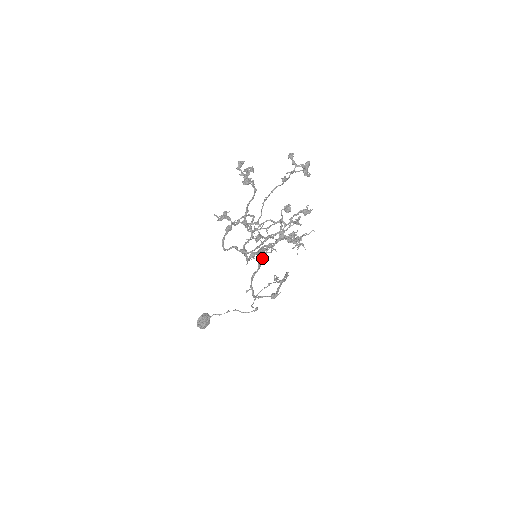
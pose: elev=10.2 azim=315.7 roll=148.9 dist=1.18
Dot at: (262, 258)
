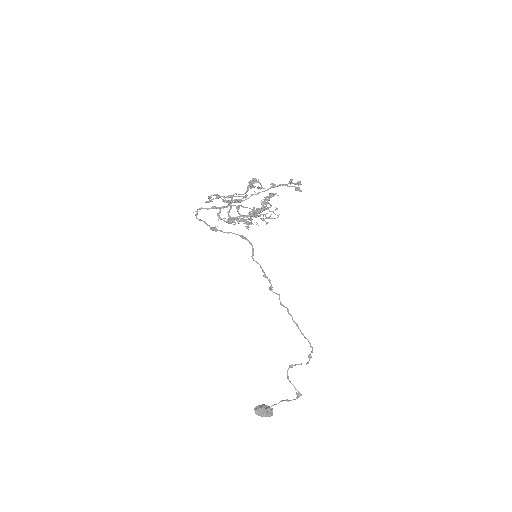
Dot at: (221, 207)
